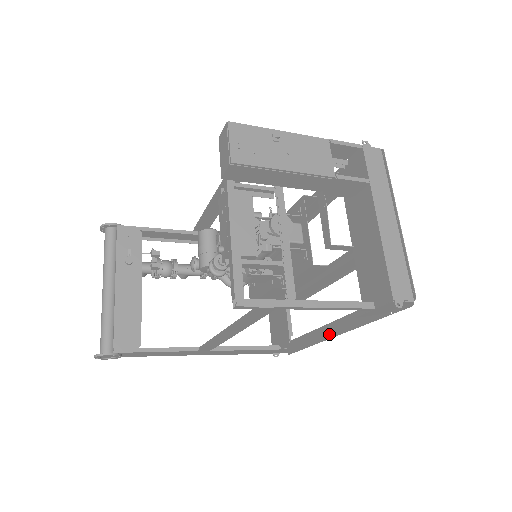
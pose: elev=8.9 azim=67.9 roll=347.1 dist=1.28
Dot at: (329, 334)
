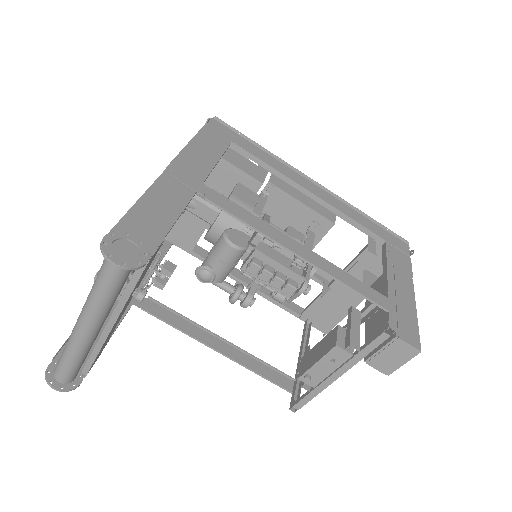
Dot at: (239, 273)
